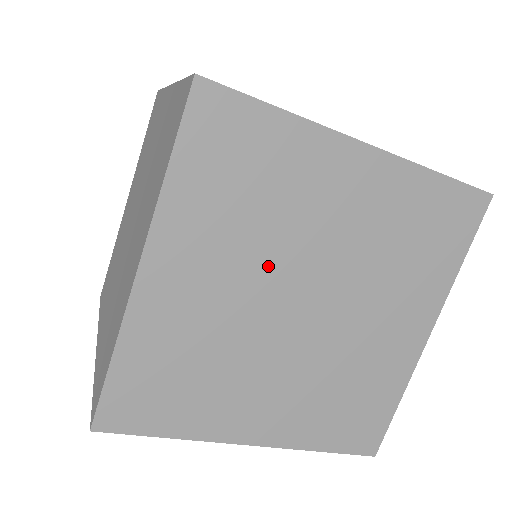
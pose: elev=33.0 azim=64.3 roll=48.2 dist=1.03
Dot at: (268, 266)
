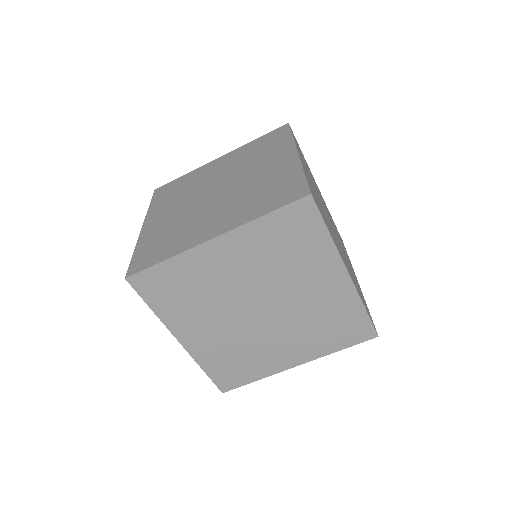
Dot at: (226, 308)
